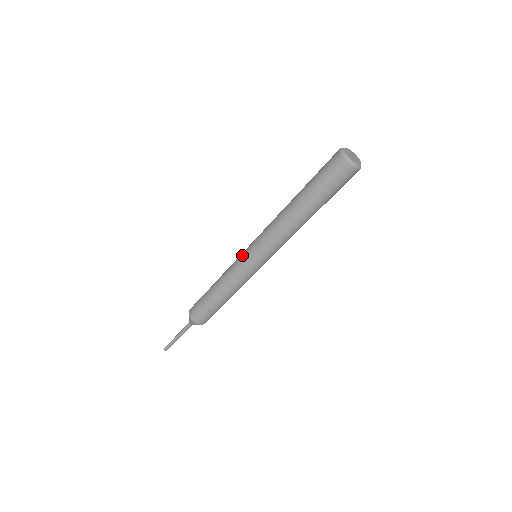
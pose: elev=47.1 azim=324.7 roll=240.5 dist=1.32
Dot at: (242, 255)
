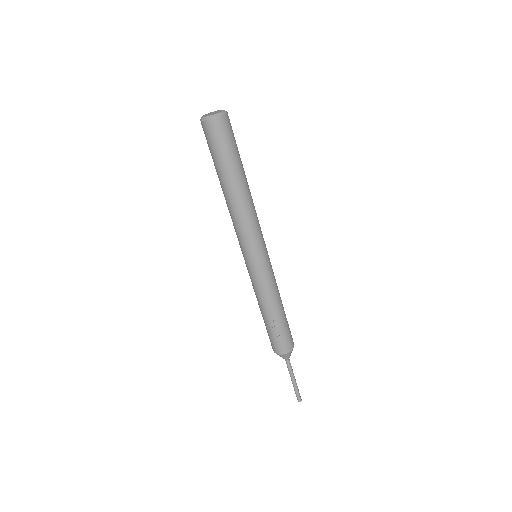
Dot at: (248, 268)
